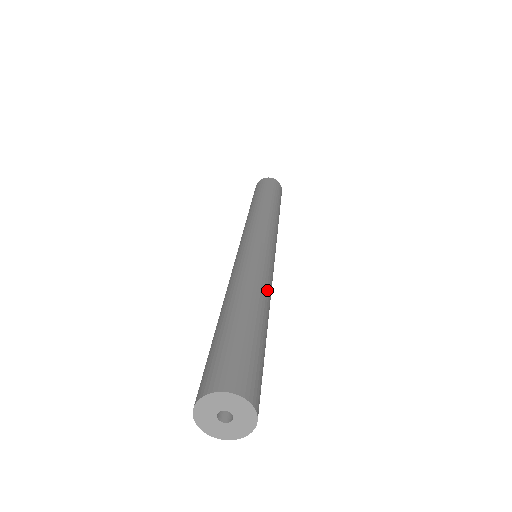
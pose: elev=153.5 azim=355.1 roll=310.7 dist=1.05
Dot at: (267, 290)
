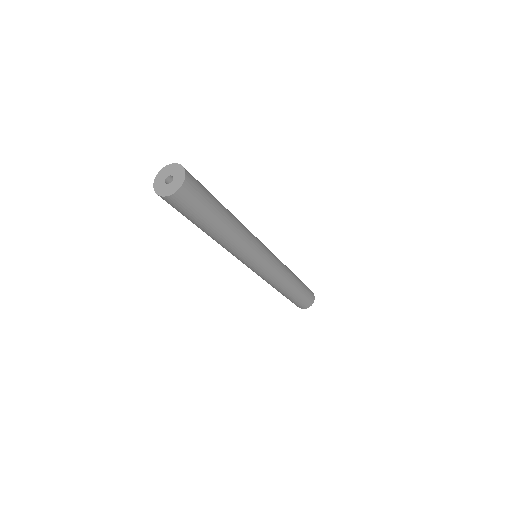
Dot at: occluded
